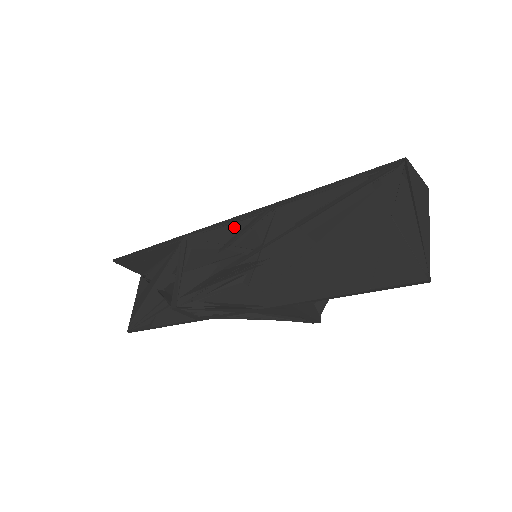
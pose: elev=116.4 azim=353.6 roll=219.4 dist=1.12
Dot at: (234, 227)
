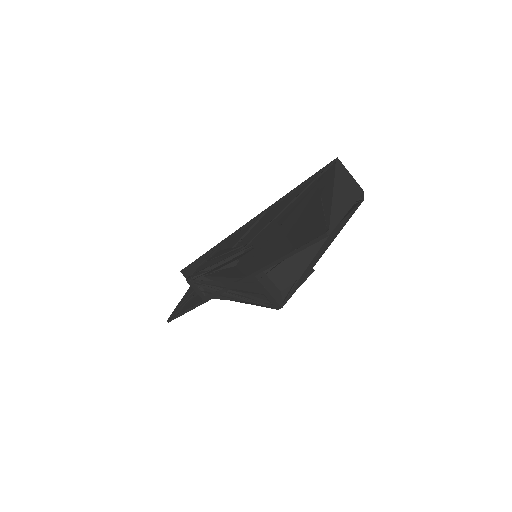
Dot at: (245, 230)
